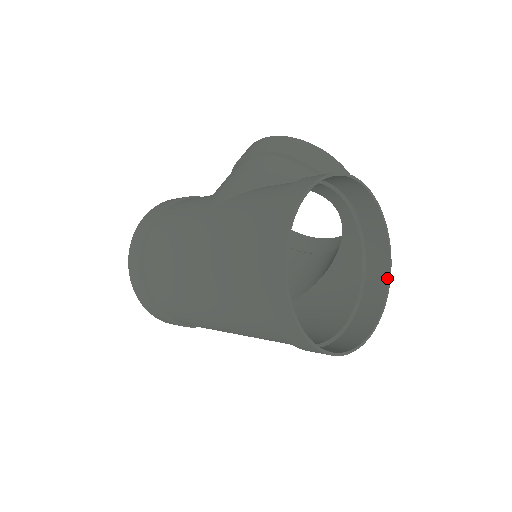
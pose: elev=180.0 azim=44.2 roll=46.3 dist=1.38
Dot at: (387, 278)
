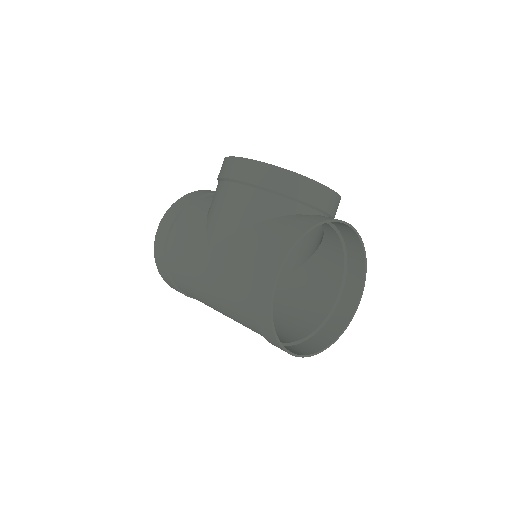
Dot at: (364, 267)
